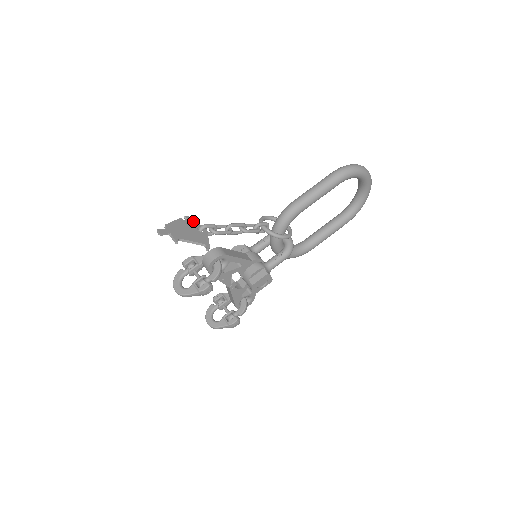
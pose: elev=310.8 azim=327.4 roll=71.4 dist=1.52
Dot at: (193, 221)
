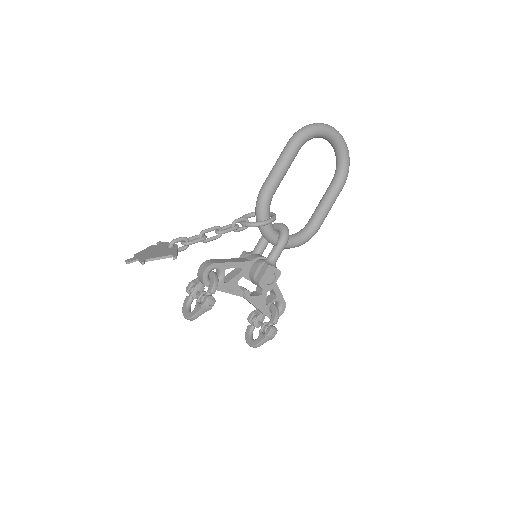
Dot at: (165, 243)
